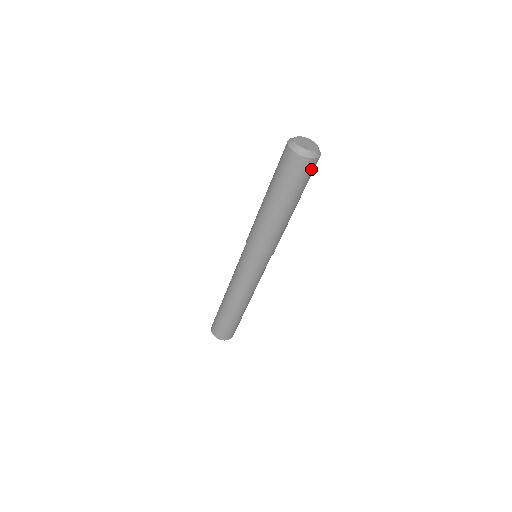
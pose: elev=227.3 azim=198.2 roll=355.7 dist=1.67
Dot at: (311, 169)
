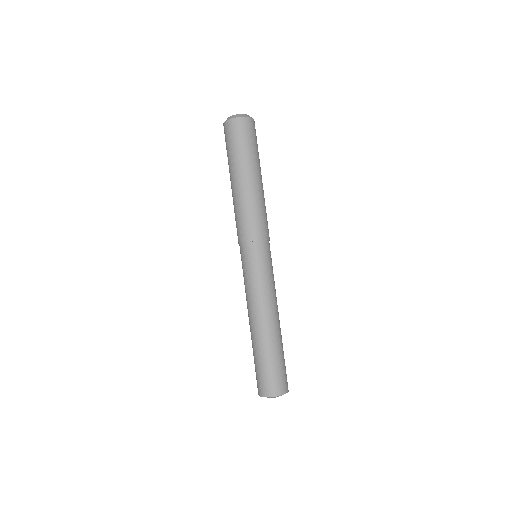
Dot at: (255, 131)
